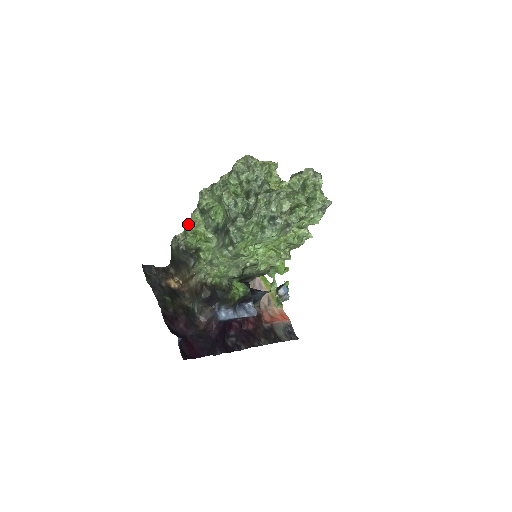
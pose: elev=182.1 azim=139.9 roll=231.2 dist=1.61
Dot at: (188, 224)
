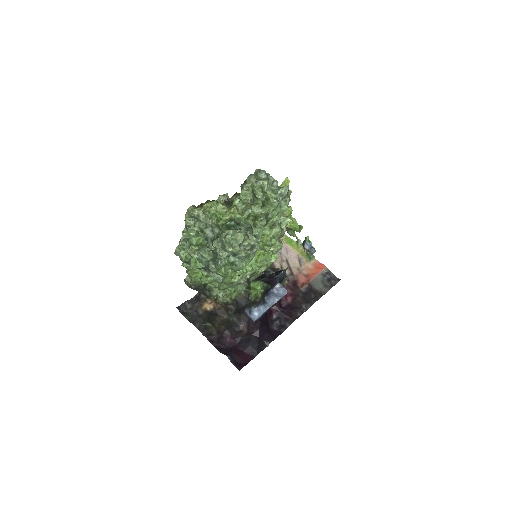
Dot at: occluded
